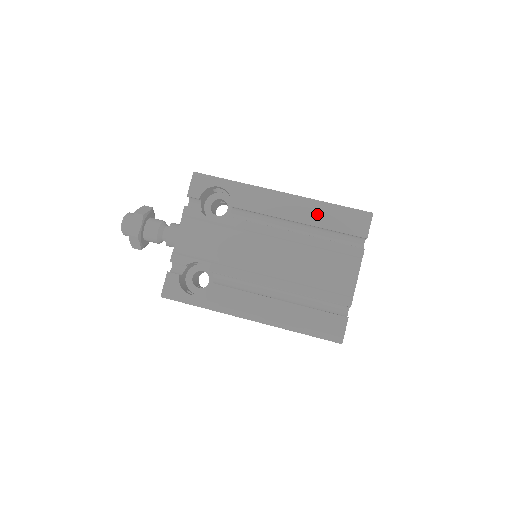
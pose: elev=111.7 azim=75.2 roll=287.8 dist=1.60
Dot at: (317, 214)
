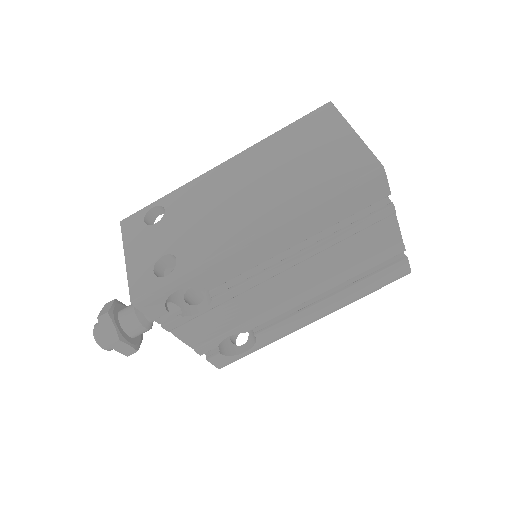
Dot at: (314, 222)
